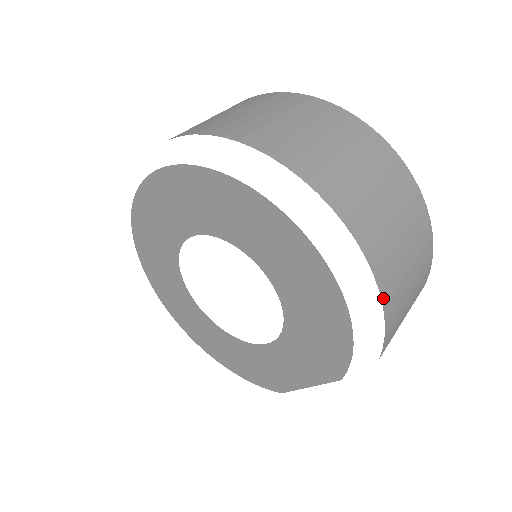
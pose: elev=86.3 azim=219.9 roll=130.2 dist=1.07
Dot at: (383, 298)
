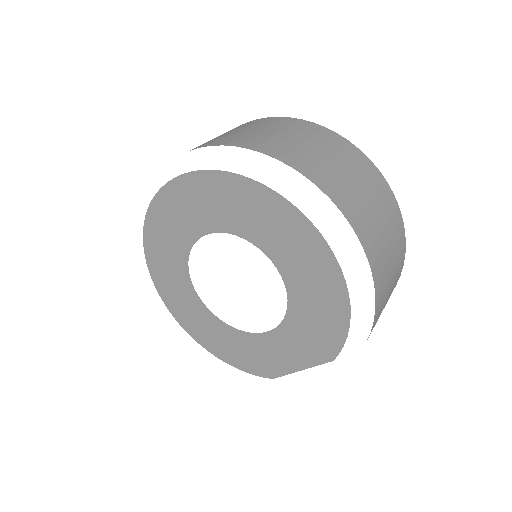
Dot at: (376, 288)
